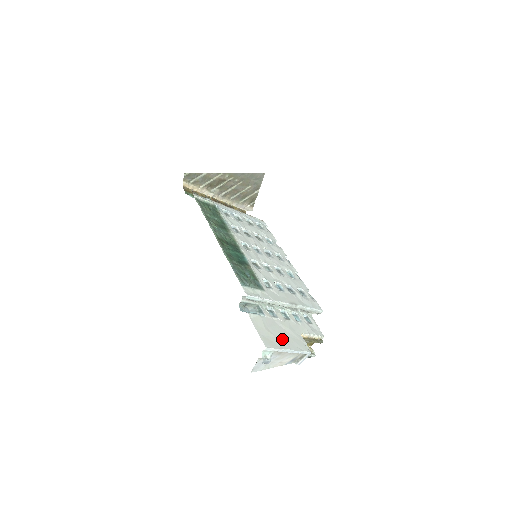
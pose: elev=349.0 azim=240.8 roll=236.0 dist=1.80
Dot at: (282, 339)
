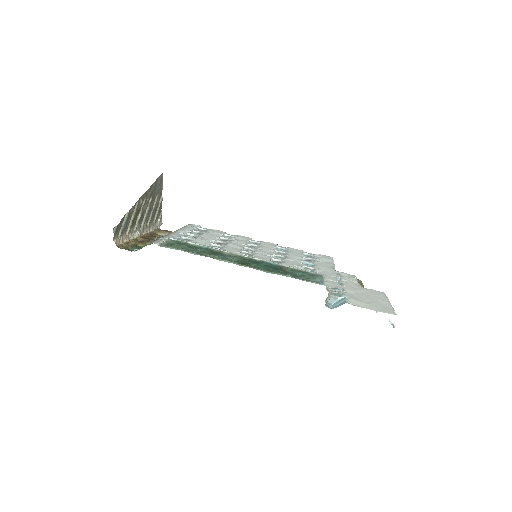
Dot at: (376, 300)
